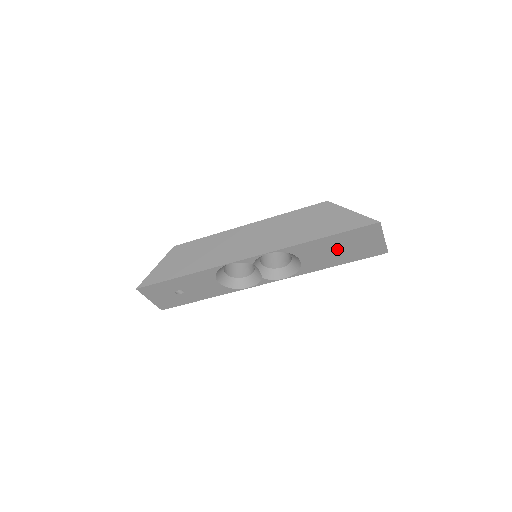
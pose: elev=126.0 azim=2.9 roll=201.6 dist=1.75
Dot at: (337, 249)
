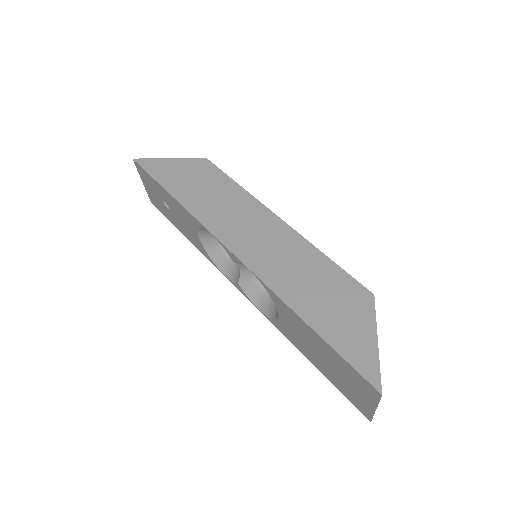
Dot at: (320, 353)
